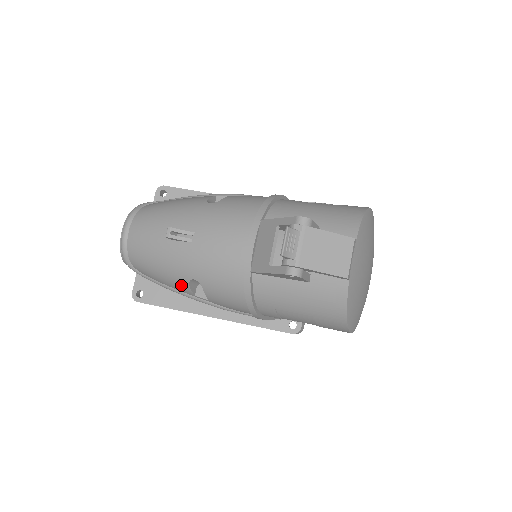
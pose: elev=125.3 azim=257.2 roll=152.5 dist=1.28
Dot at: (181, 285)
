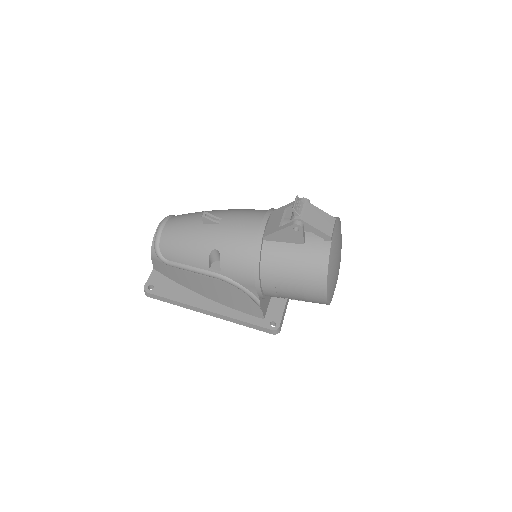
Dot at: (201, 258)
